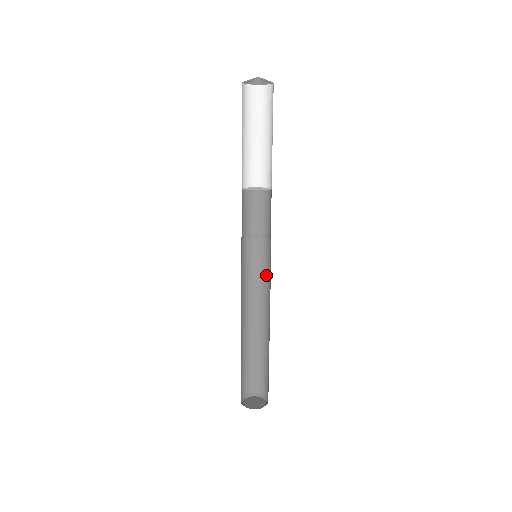
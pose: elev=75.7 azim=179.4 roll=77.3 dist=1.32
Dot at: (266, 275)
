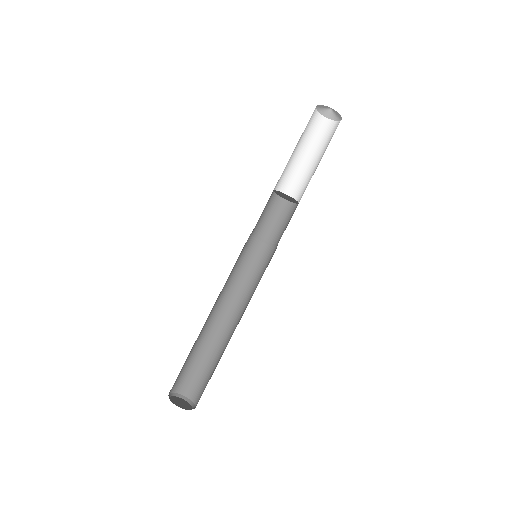
Dot at: (252, 279)
